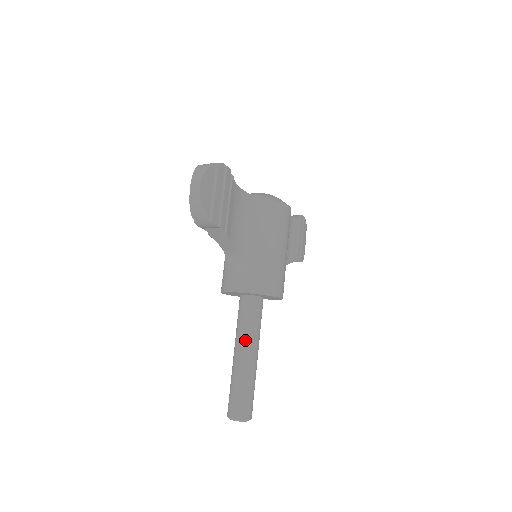
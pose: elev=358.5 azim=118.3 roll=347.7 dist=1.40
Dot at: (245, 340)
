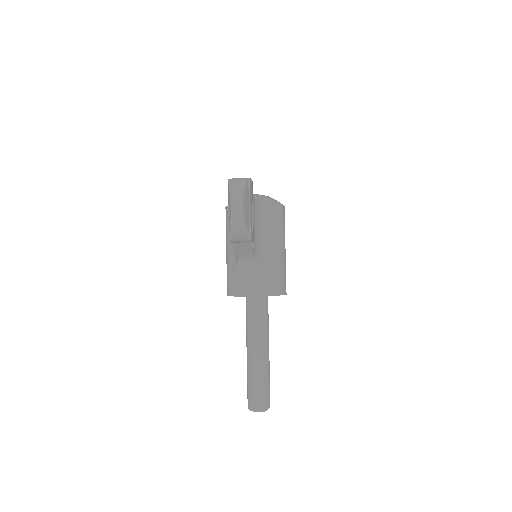
Dot at: (260, 338)
